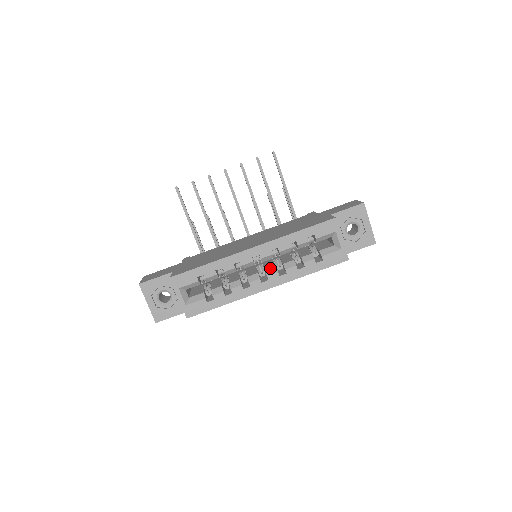
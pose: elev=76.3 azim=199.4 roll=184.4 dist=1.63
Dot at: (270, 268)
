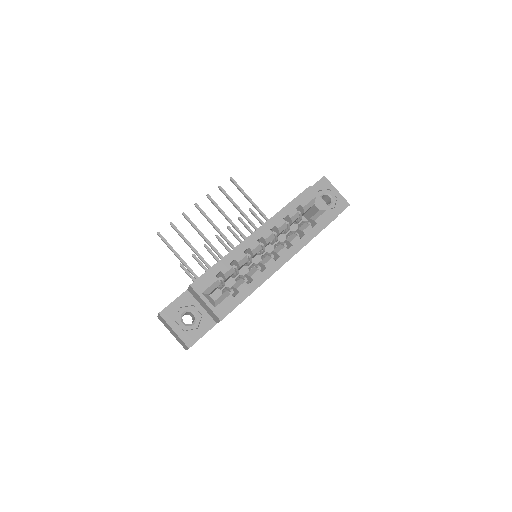
Dot at: occluded
